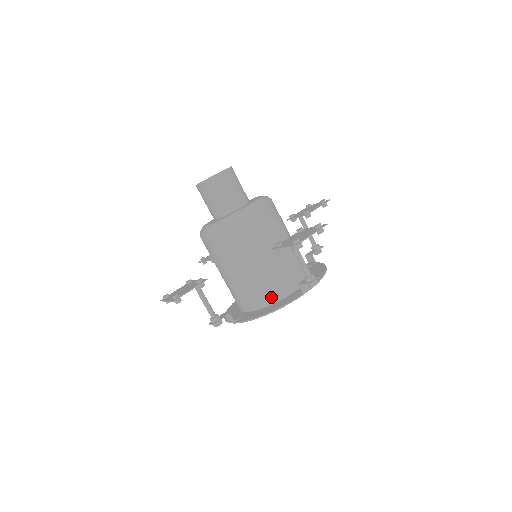
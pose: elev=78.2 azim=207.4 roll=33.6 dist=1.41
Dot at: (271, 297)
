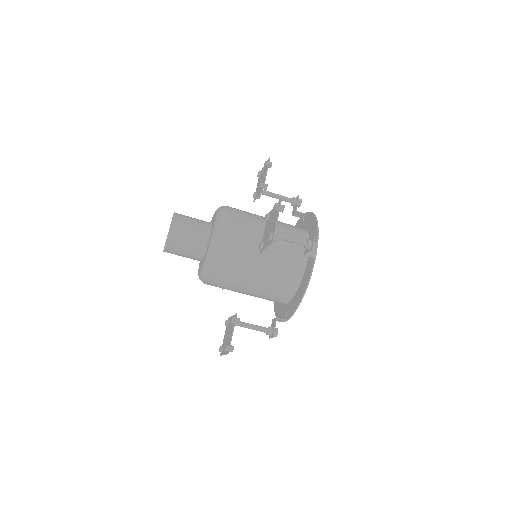
Dot at: (294, 280)
